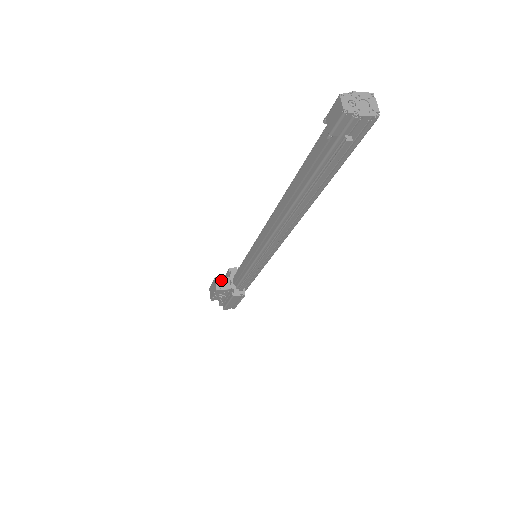
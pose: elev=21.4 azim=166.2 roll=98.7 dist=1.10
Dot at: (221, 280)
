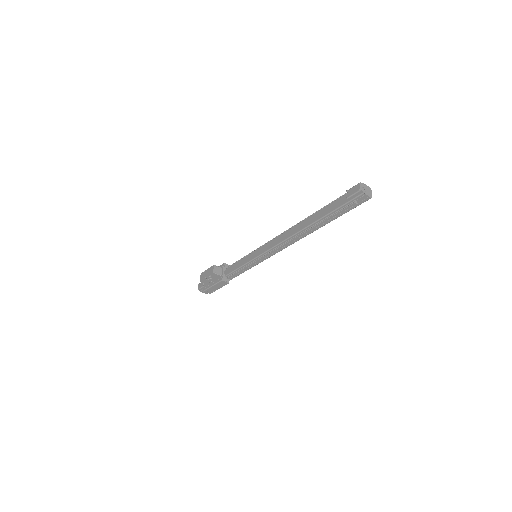
Dot at: (217, 268)
